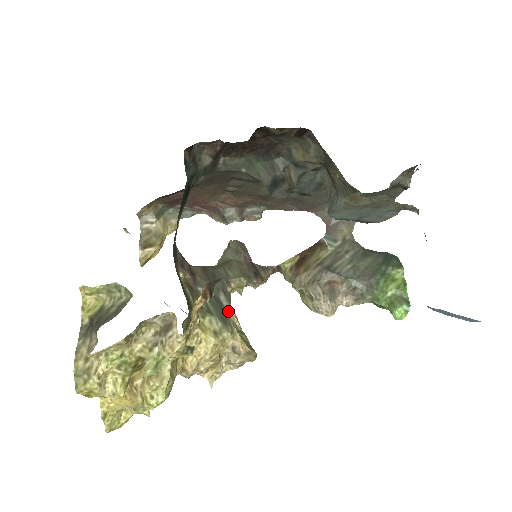
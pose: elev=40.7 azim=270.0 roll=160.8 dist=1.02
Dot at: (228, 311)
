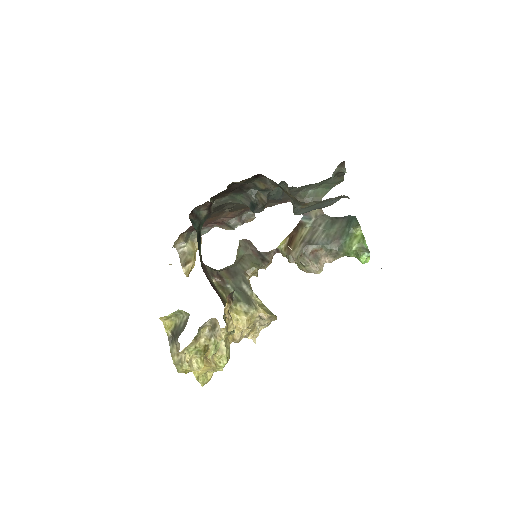
Dot at: (250, 295)
